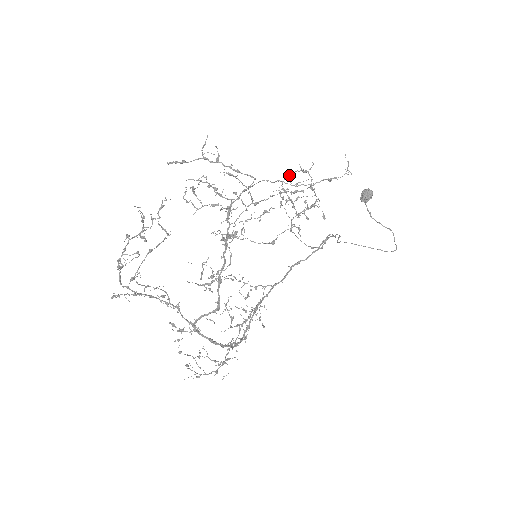
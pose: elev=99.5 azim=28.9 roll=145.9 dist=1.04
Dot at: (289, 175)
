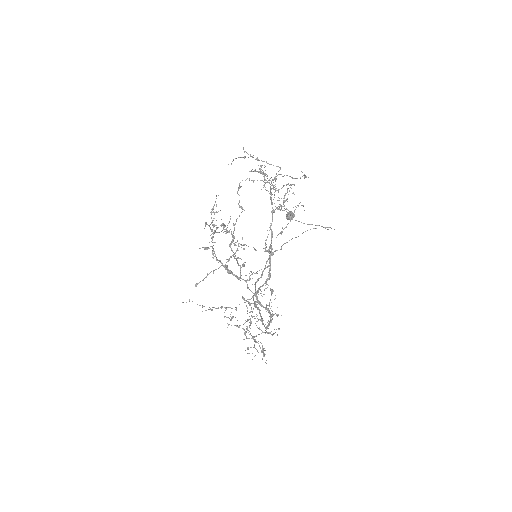
Dot at: occluded
